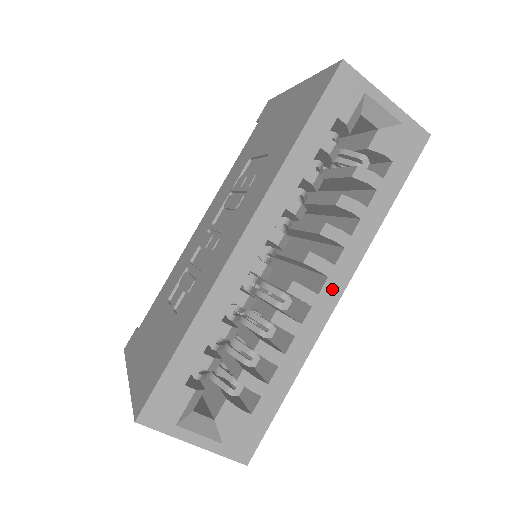
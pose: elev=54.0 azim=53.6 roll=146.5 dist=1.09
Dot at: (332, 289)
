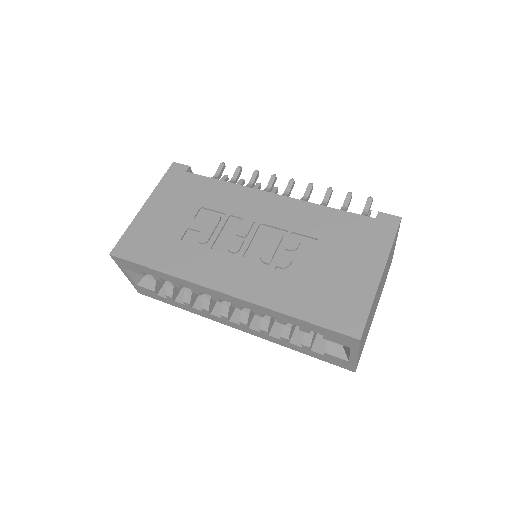
Dot at: (237, 326)
